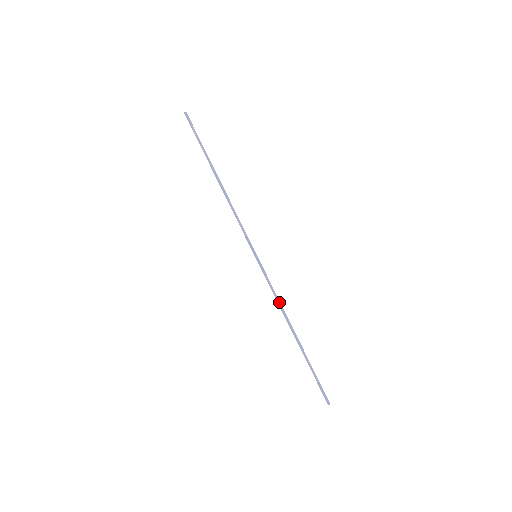
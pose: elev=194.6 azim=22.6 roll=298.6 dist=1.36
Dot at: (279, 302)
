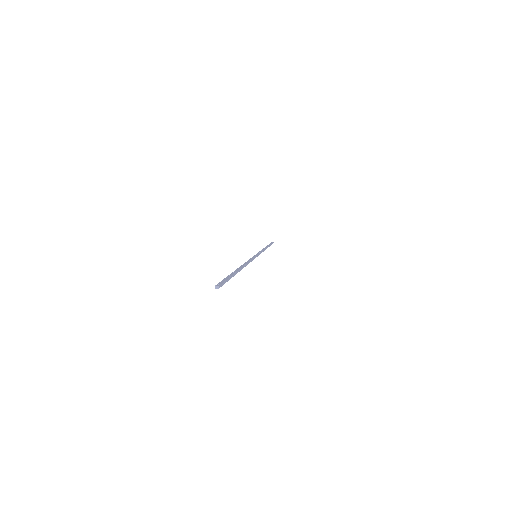
Dot at: (263, 251)
